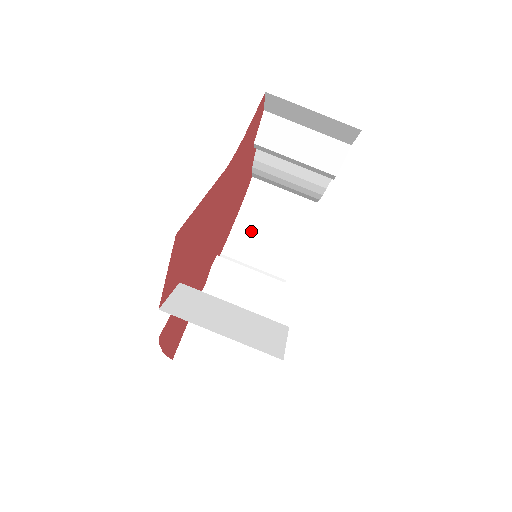
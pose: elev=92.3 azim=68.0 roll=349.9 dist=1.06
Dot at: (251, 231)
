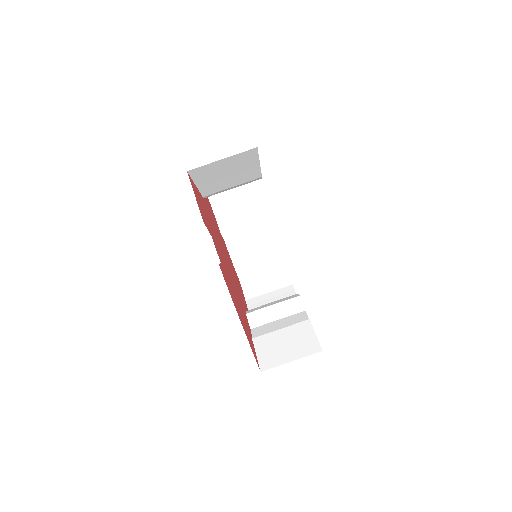
Dot at: (261, 305)
